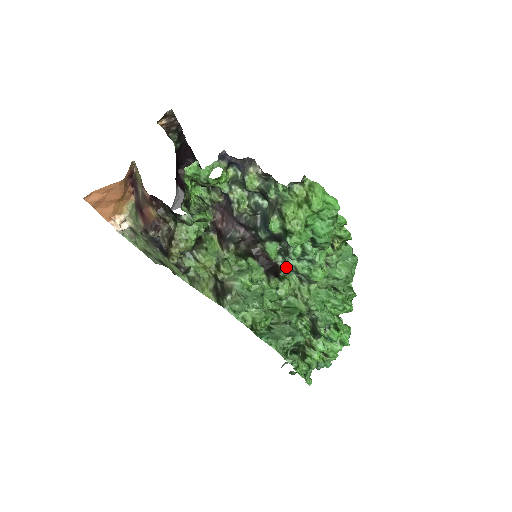
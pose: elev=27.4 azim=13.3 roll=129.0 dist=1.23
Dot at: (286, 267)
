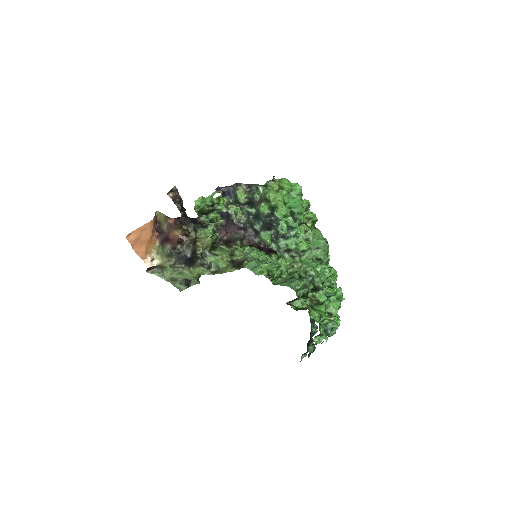
Dot at: (280, 249)
